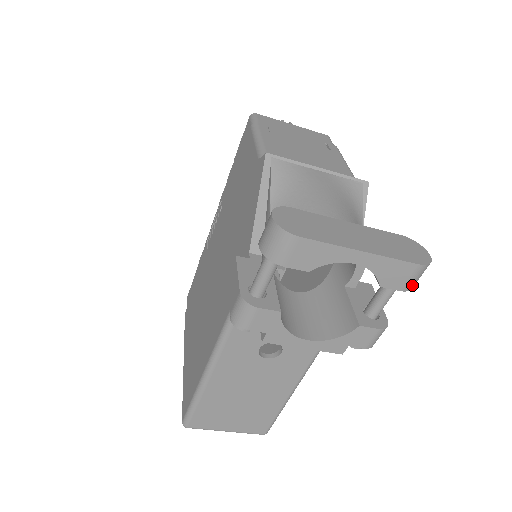
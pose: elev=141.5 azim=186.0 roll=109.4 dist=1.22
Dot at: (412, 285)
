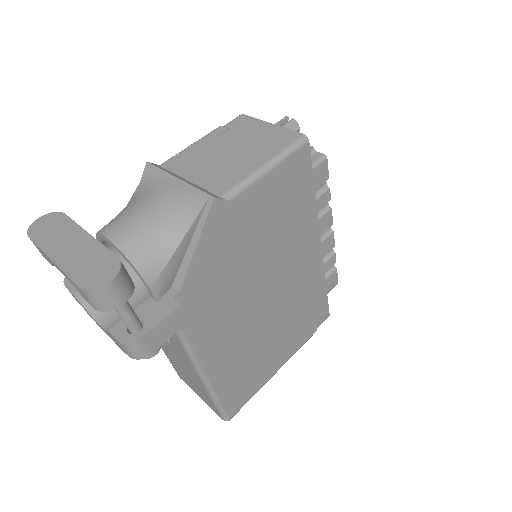
Dot at: (98, 306)
